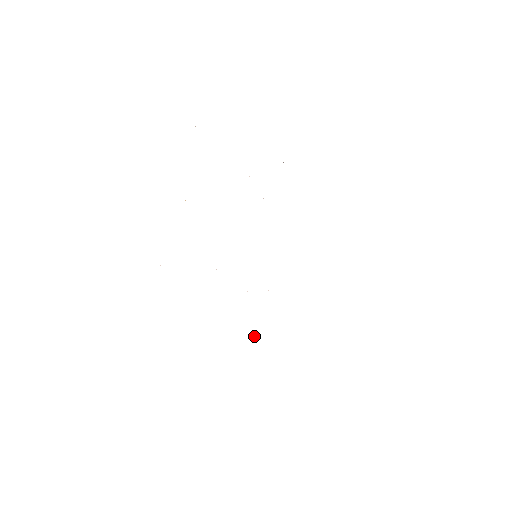
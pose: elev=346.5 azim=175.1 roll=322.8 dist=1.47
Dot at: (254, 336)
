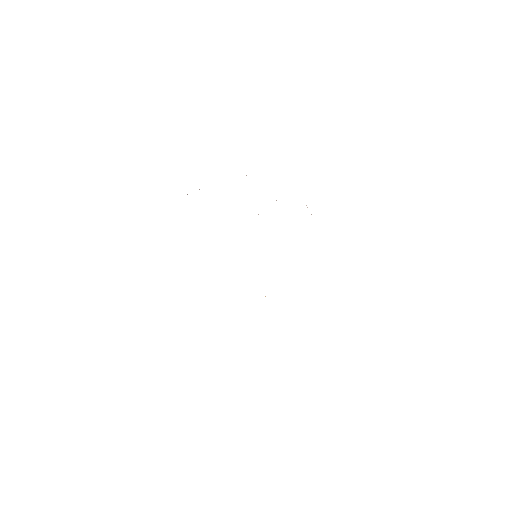
Dot at: occluded
